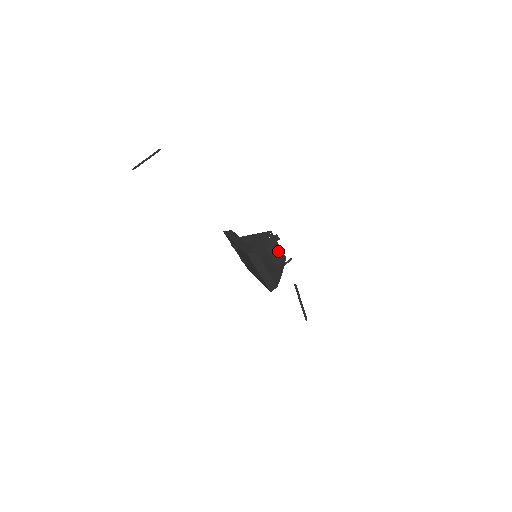
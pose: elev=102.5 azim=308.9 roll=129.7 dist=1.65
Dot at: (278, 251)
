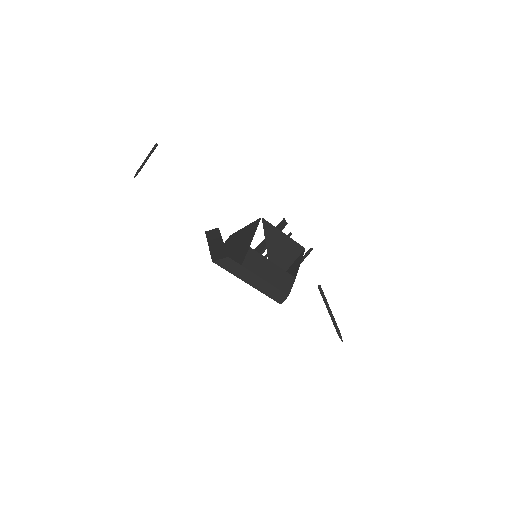
Dot at: (287, 242)
